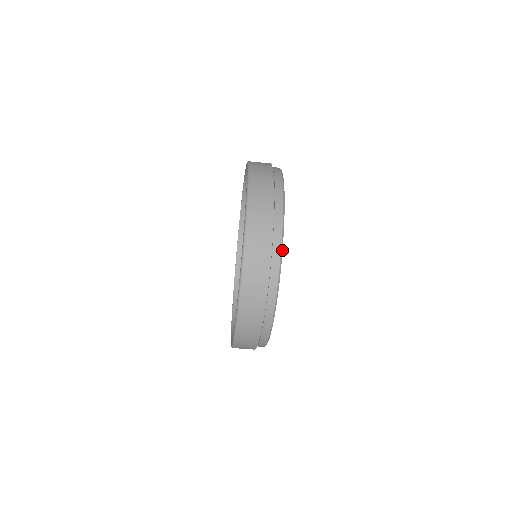
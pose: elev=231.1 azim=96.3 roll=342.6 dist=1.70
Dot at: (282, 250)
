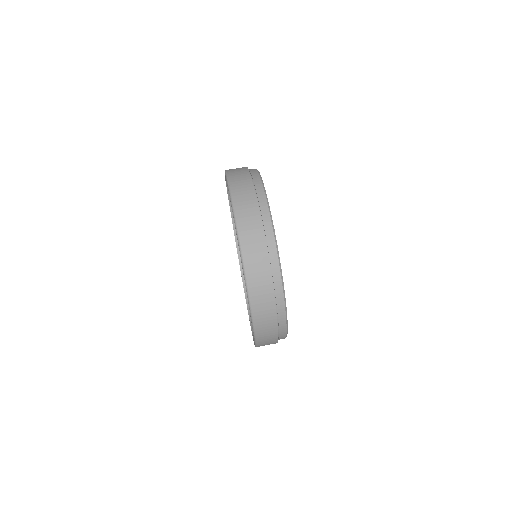
Dot at: occluded
